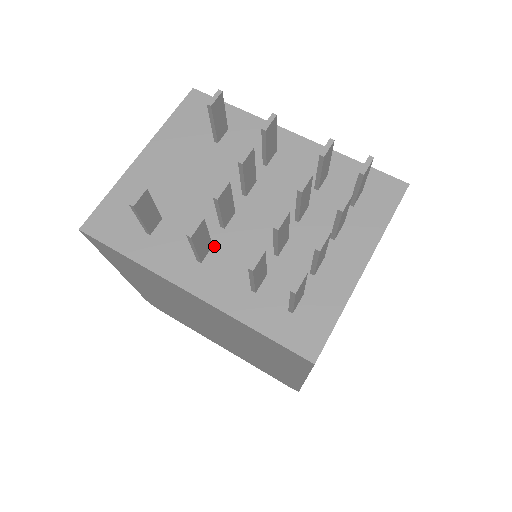
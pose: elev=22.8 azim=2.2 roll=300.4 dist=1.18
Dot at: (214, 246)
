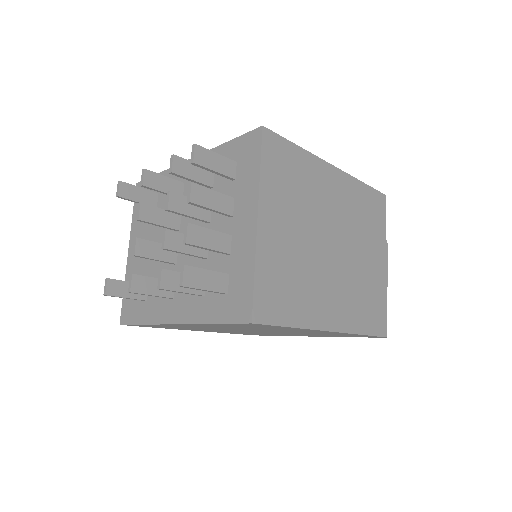
Dot at: occluded
